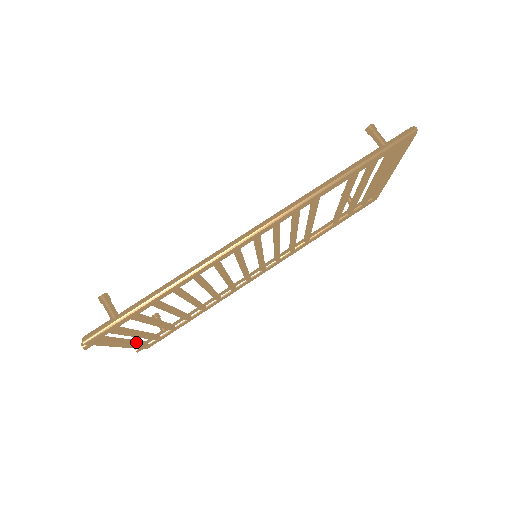
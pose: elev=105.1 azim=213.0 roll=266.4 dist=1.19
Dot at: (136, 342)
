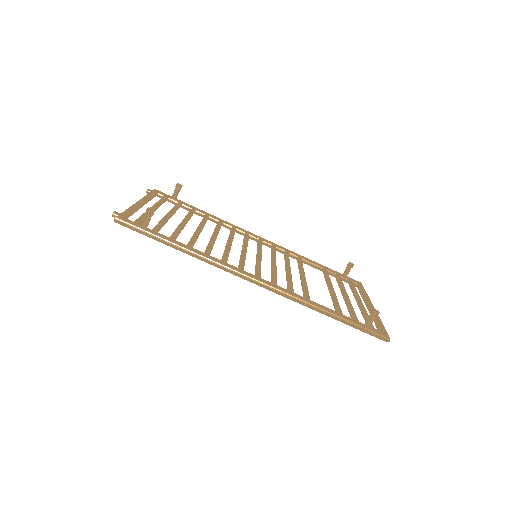
Dot at: occluded
